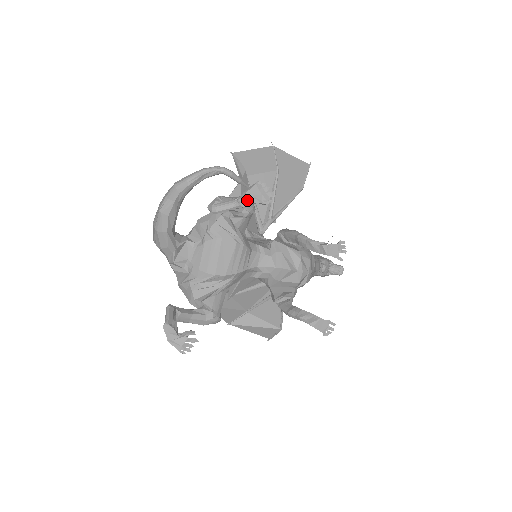
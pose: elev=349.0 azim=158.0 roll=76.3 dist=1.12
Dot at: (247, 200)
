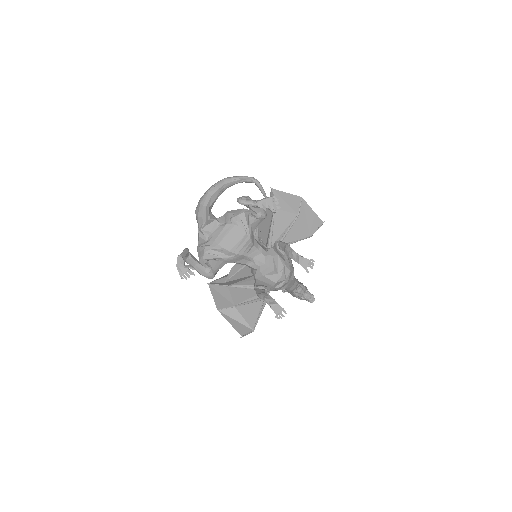
Dot at: (262, 204)
